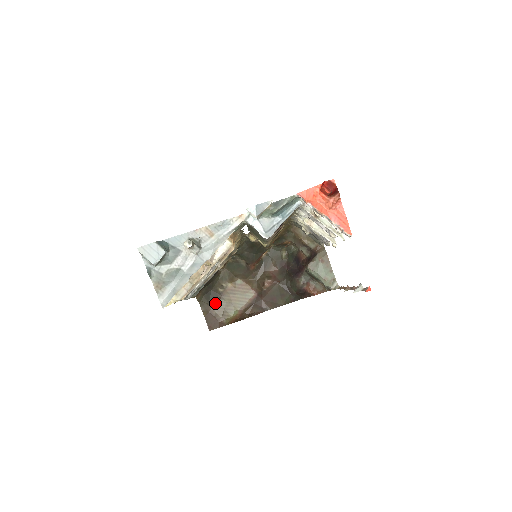
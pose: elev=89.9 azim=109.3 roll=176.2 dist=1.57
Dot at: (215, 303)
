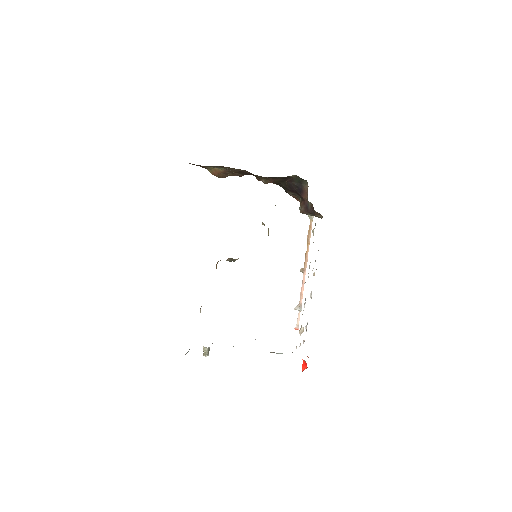
Dot at: occluded
